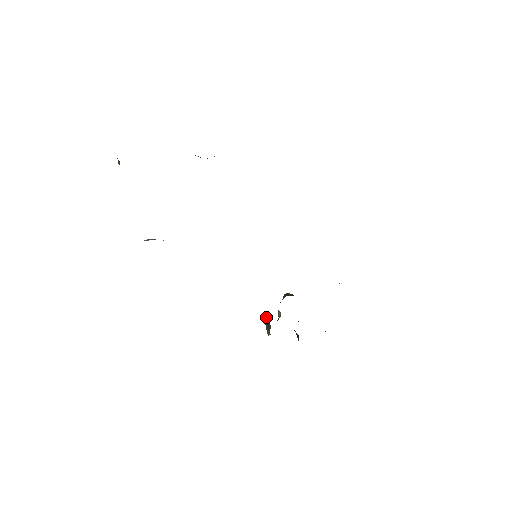
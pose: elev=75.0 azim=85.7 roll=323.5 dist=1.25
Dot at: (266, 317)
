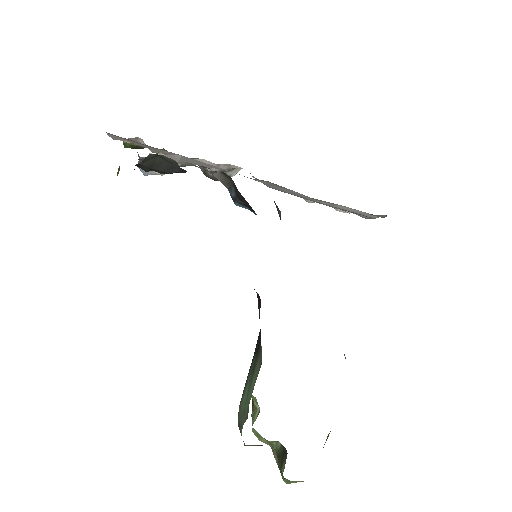
Dot at: (250, 366)
